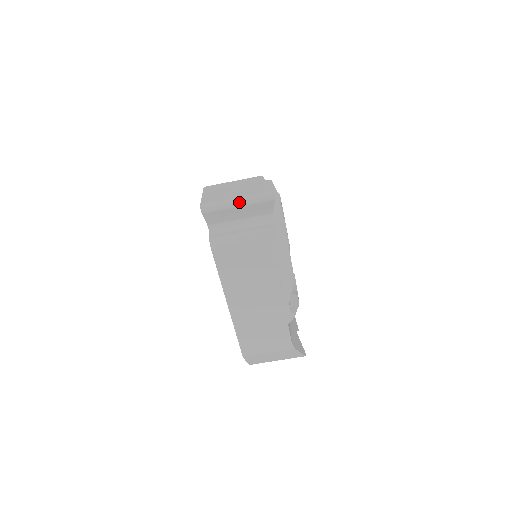
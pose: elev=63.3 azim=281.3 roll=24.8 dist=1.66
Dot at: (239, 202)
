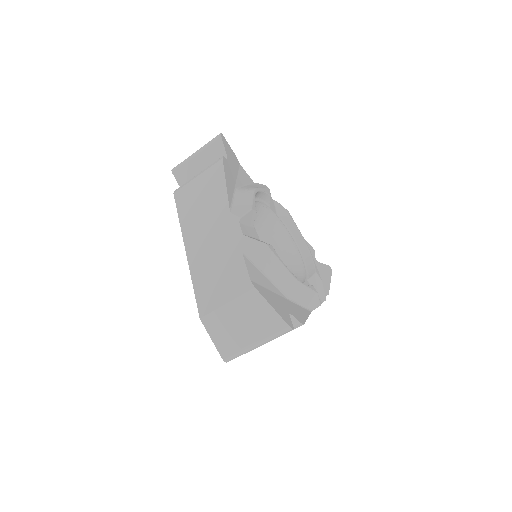
Dot at: occluded
